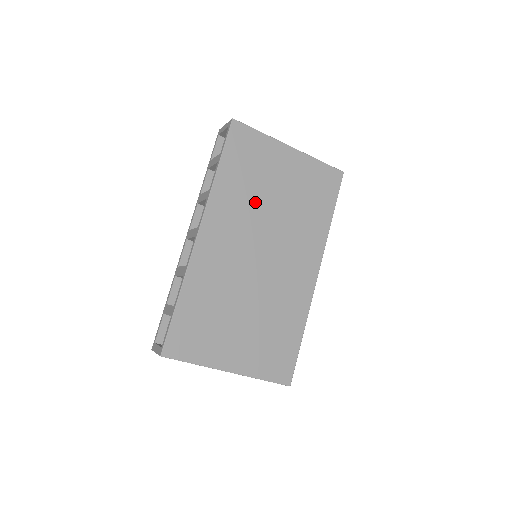
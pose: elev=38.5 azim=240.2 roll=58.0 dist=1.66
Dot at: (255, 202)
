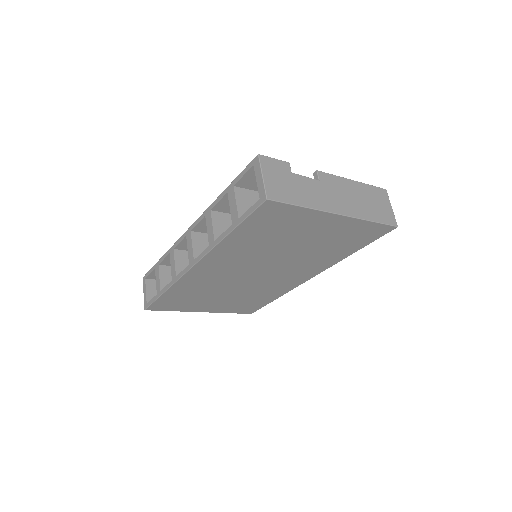
Dot at: (265, 250)
